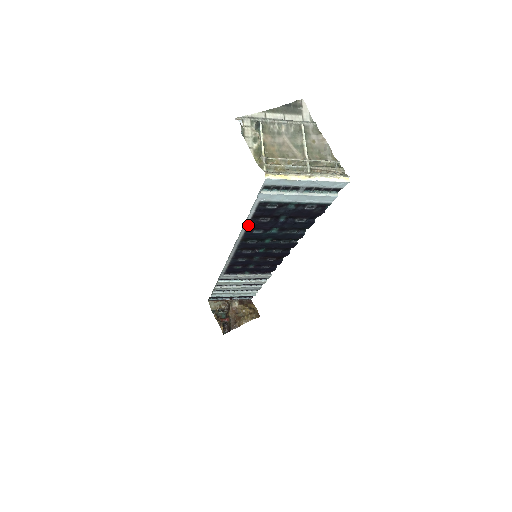
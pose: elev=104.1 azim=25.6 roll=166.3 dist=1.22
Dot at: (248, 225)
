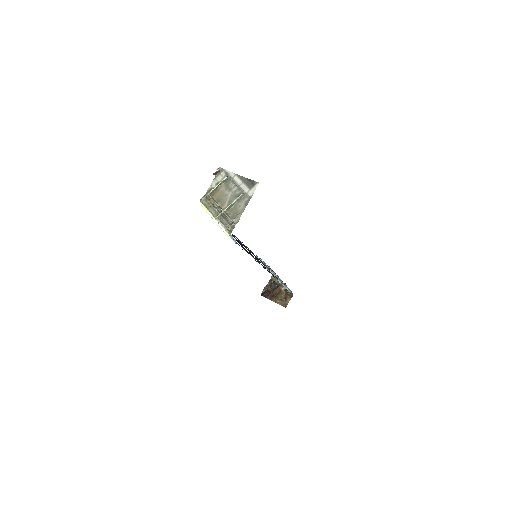
Dot at: occluded
